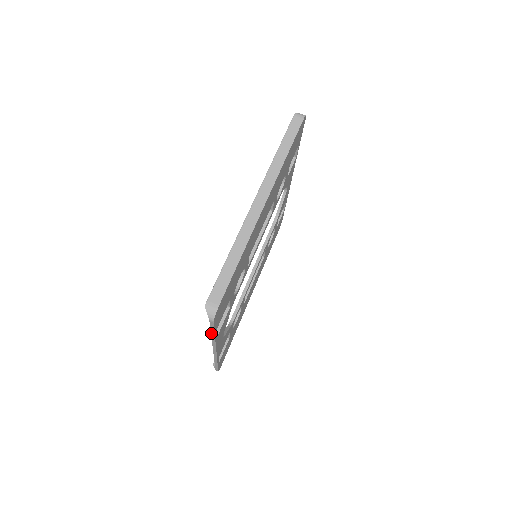
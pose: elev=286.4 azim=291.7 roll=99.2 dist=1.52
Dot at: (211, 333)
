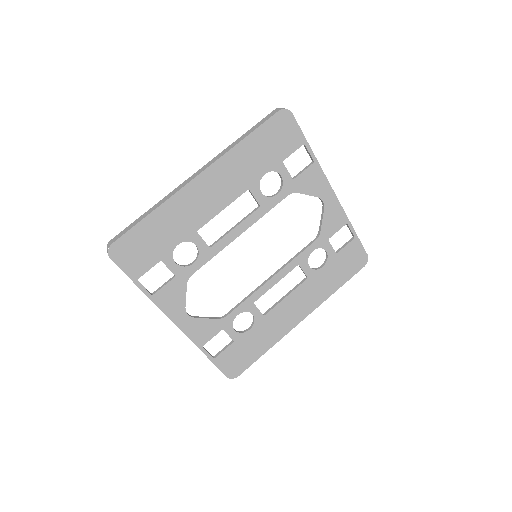
Dot at: (135, 283)
